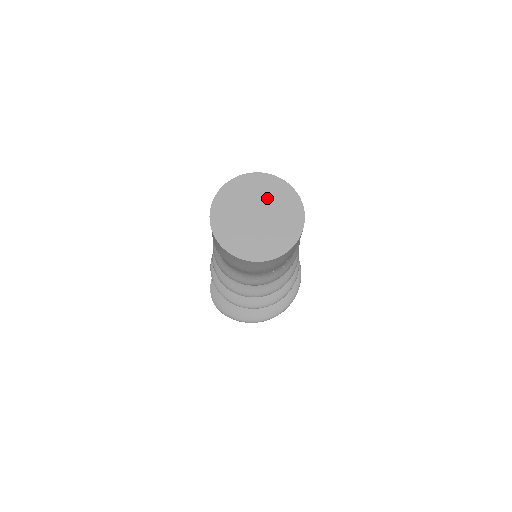
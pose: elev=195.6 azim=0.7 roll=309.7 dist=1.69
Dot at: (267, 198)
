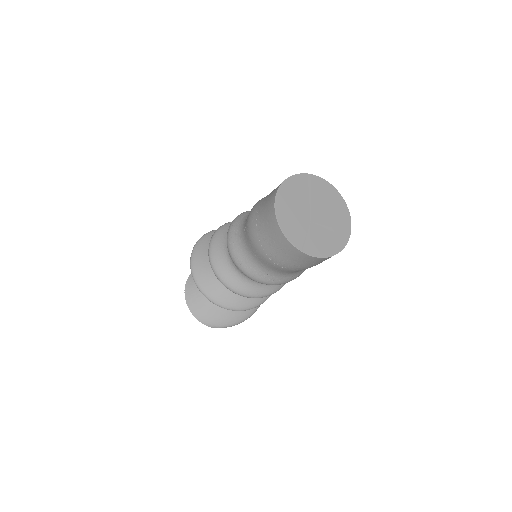
Dot at: (310, 196)
